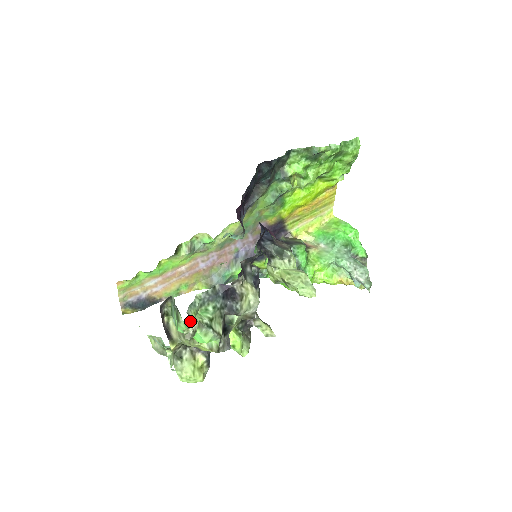
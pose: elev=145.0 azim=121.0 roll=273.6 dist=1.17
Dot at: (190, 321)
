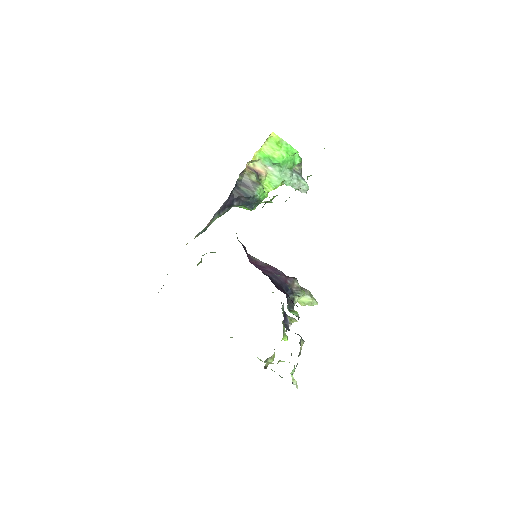
Dot at: (296, 387)
